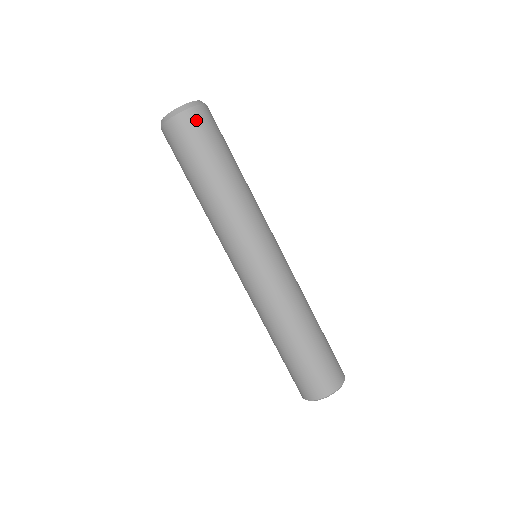
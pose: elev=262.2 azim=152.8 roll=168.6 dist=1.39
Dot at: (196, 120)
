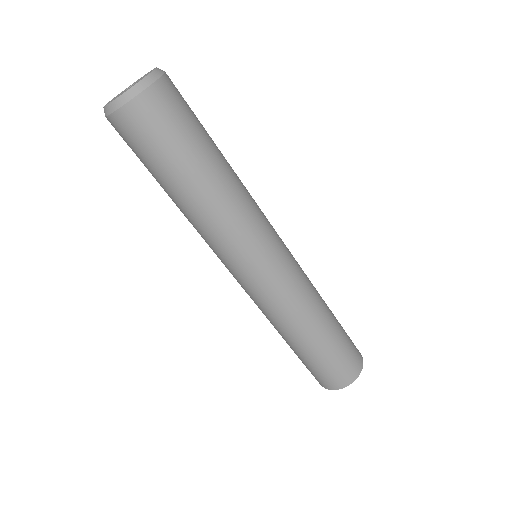
Dot at: (165, 100)
